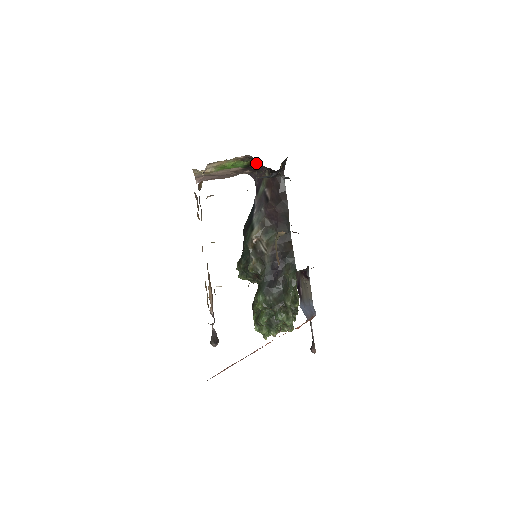
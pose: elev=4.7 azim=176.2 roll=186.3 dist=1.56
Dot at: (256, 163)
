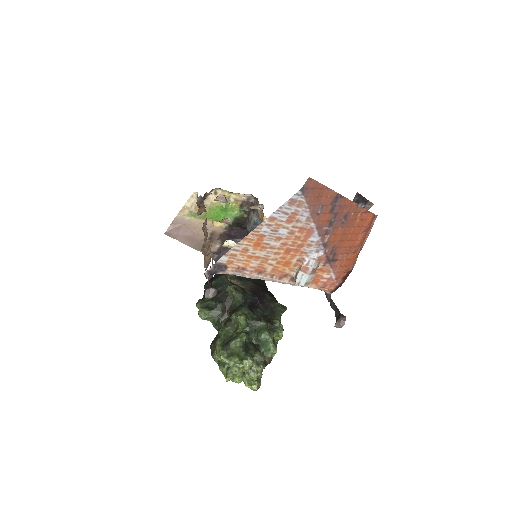
Dot at: (252, 212)
